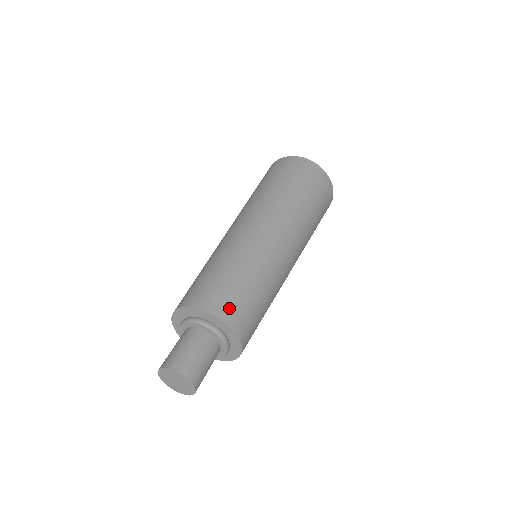
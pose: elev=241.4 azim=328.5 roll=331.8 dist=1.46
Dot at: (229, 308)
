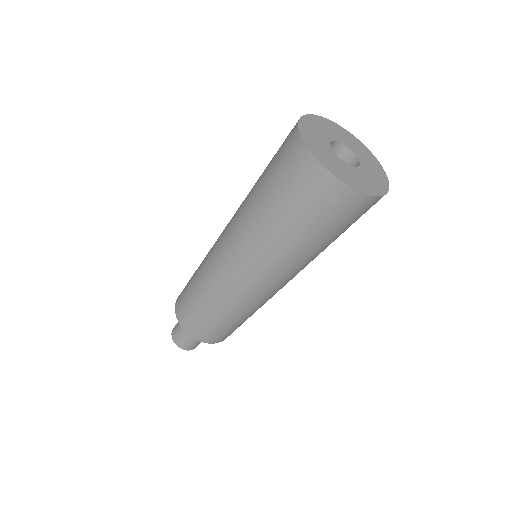
Dot at: (202, 334)
